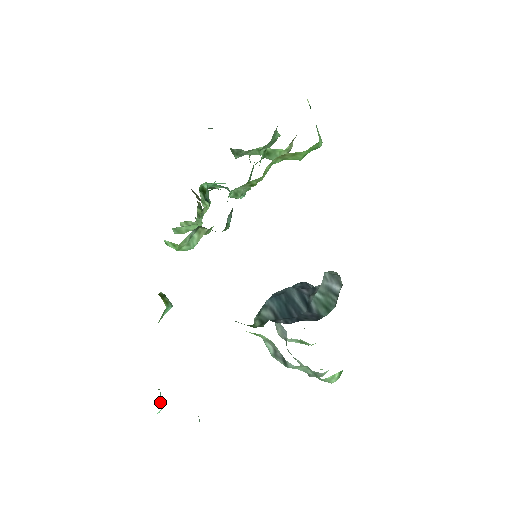
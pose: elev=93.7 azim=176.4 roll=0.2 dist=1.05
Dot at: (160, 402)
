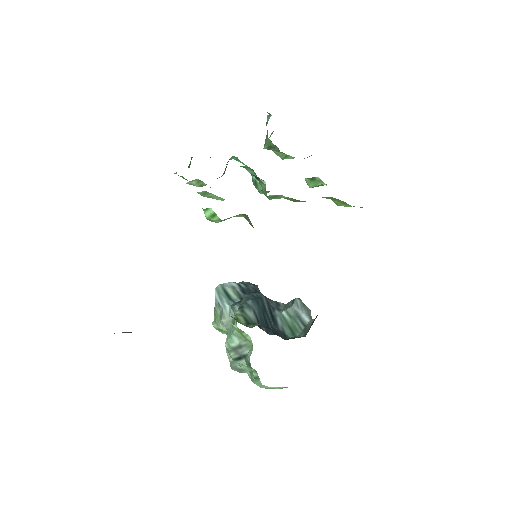
Dot at: occluded
